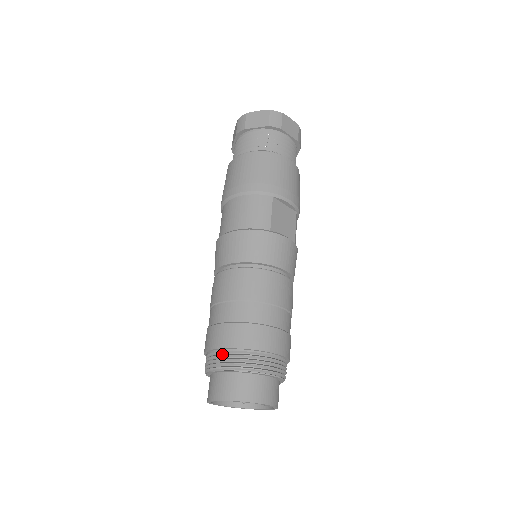
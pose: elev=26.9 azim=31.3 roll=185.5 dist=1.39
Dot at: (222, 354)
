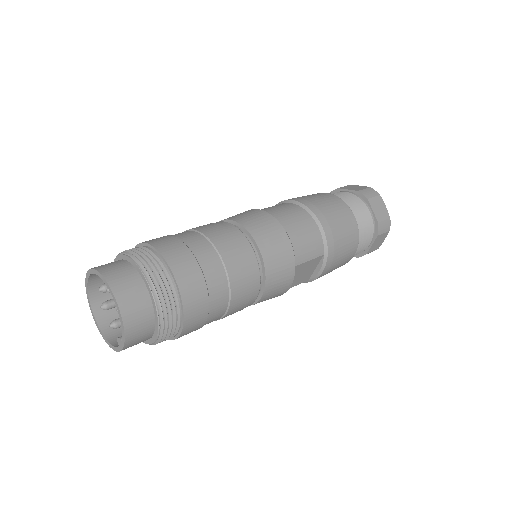
Dot at: (162, 269)
